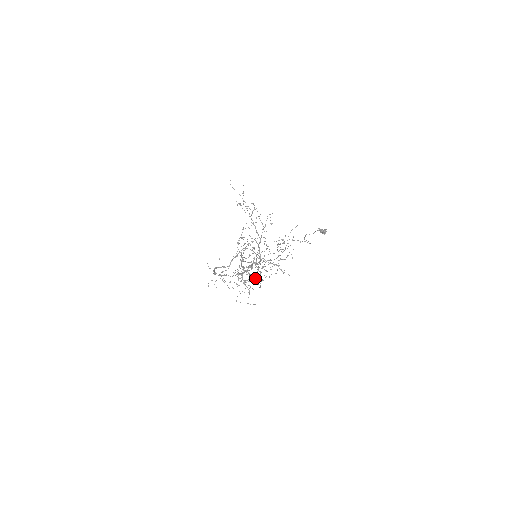
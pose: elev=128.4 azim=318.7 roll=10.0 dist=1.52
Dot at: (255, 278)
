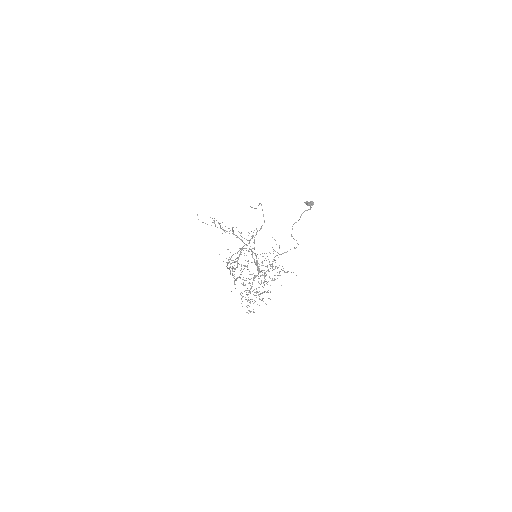
Dot at: occluded
